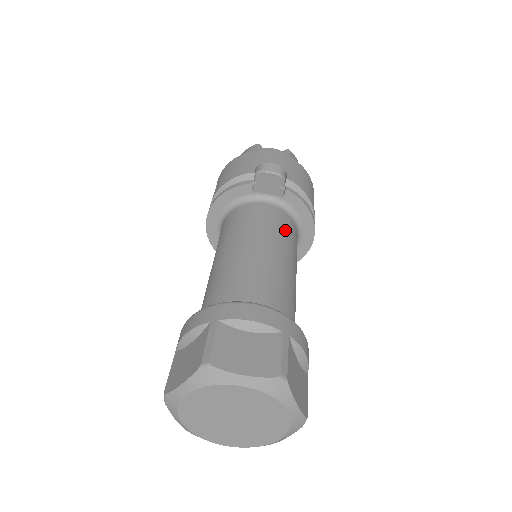
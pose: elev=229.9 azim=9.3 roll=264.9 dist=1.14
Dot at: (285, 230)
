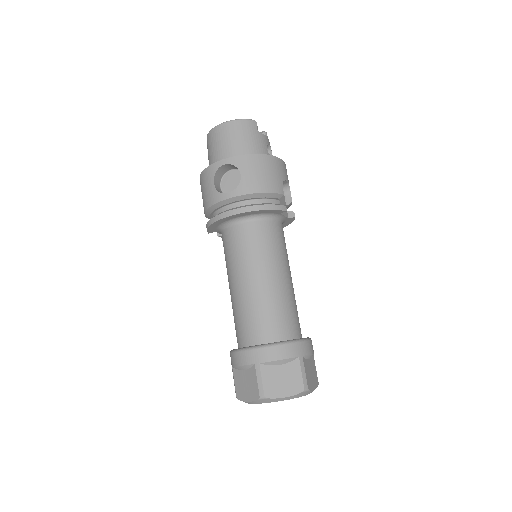
Dot at: occluded
